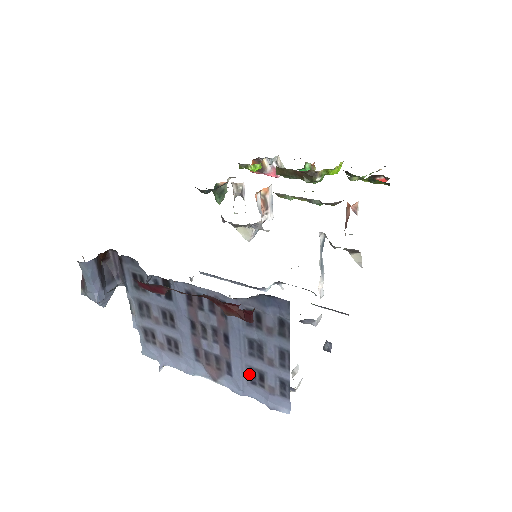
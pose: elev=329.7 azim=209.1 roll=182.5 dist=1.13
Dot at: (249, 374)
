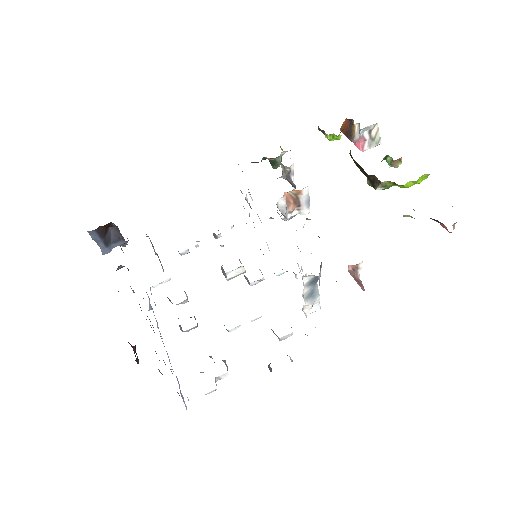
Dot at: (170, 369)
